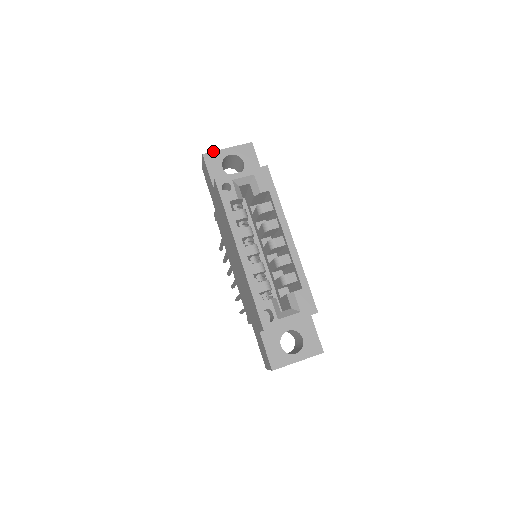
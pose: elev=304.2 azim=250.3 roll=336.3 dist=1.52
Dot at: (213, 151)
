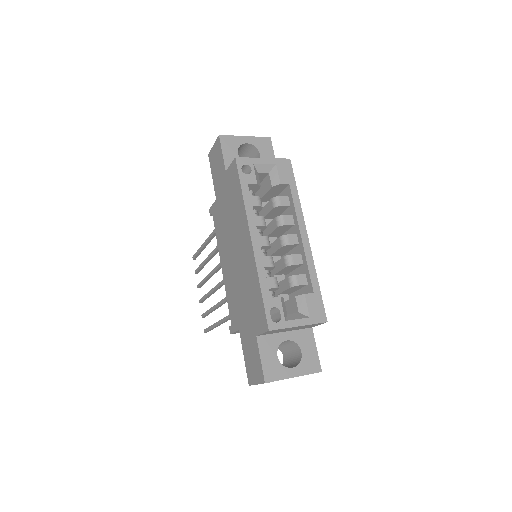
Dot at: (230, 135)
